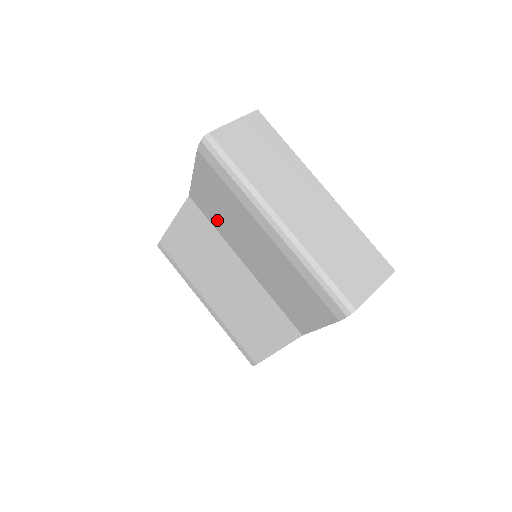
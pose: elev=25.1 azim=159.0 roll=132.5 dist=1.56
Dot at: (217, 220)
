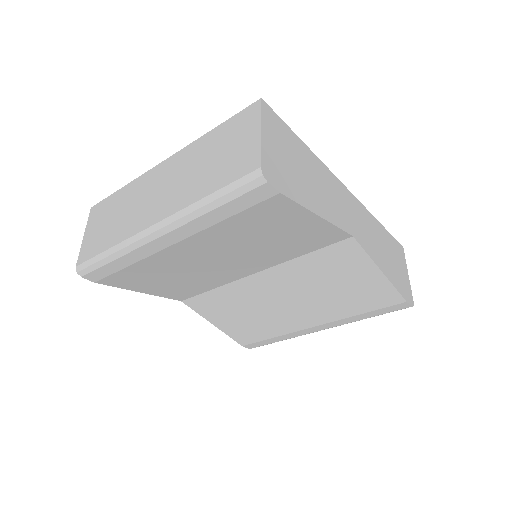
Dot at: (197, 285)
